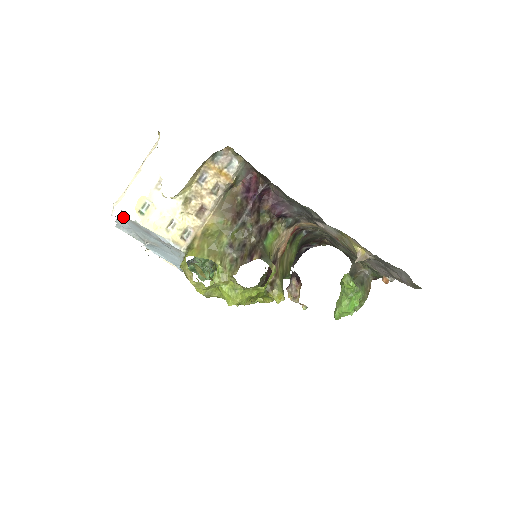
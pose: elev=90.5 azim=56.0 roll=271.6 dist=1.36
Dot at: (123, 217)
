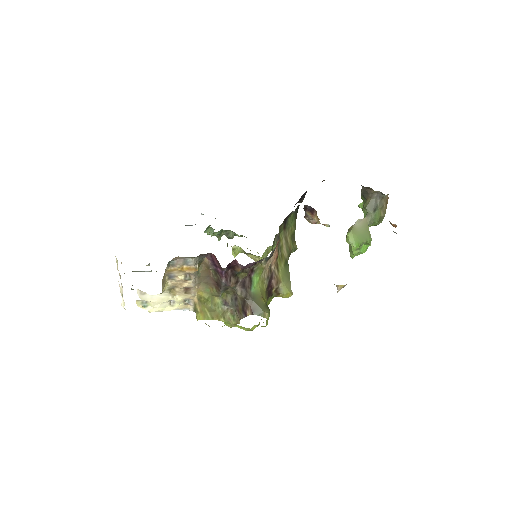
Dot at: occluded
